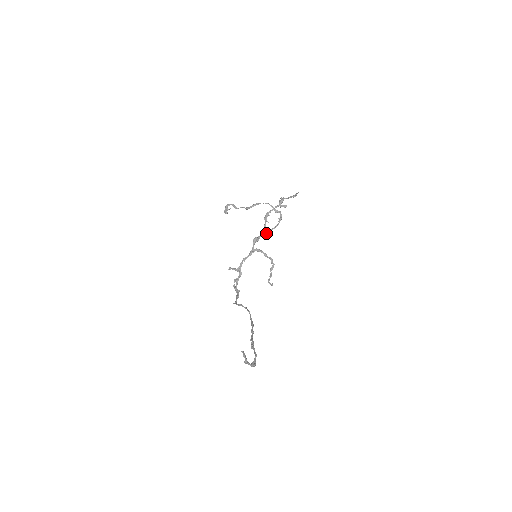
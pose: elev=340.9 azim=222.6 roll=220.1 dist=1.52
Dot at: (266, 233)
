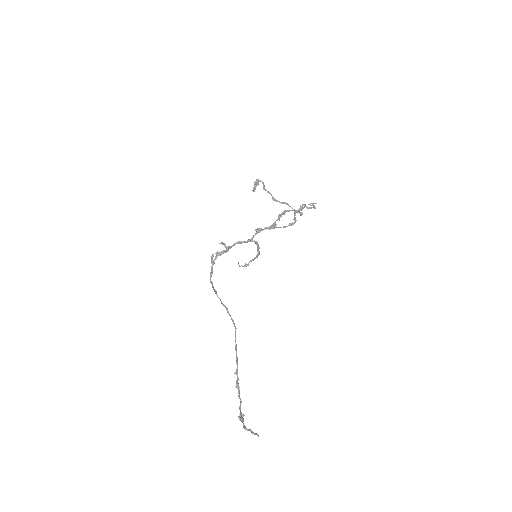
Dot at: occluded
